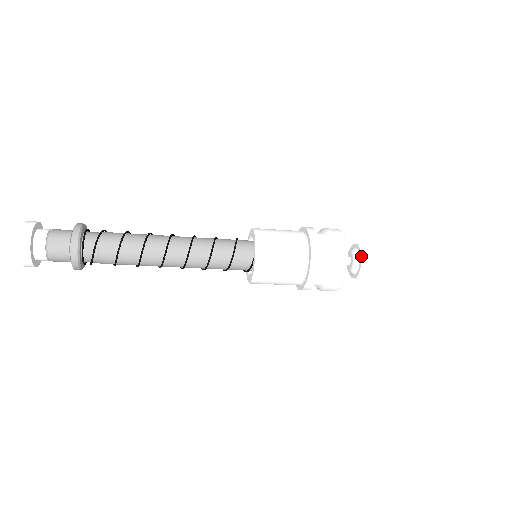
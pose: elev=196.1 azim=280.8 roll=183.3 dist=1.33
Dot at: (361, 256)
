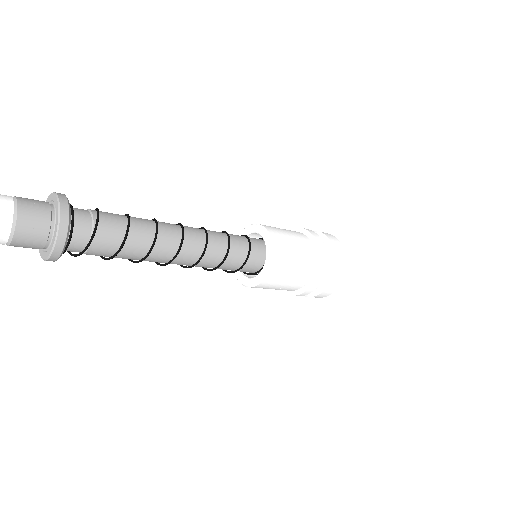
Dot at: (342, 281)
